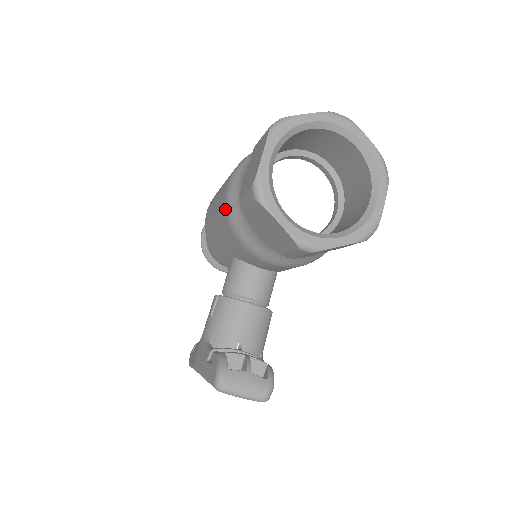
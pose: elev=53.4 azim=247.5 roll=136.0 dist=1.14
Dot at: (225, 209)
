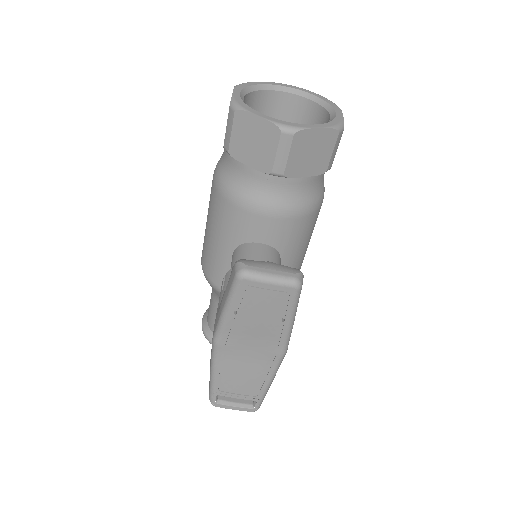
Dot at: (215, 187)
